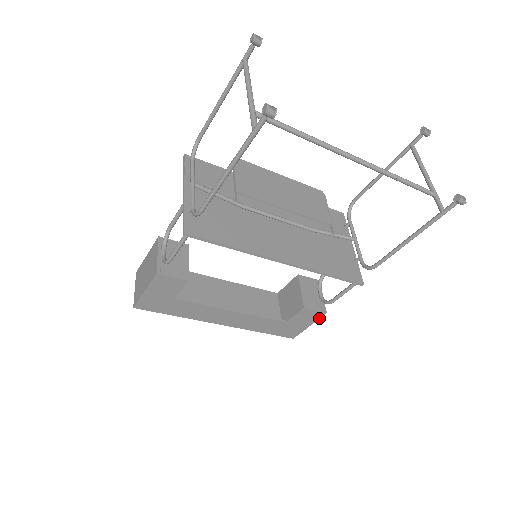
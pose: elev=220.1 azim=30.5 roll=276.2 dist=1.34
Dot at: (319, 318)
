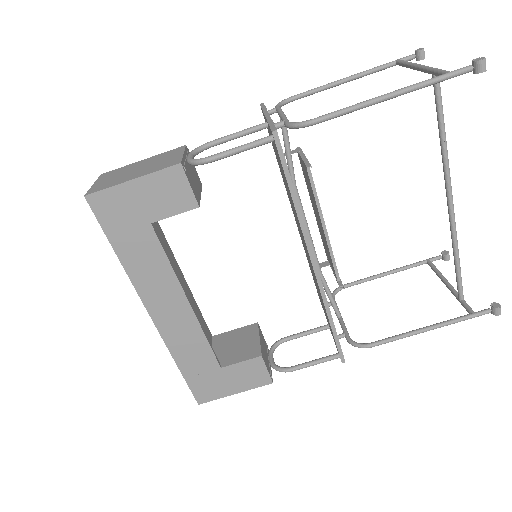
Dot at: (258, 386)
